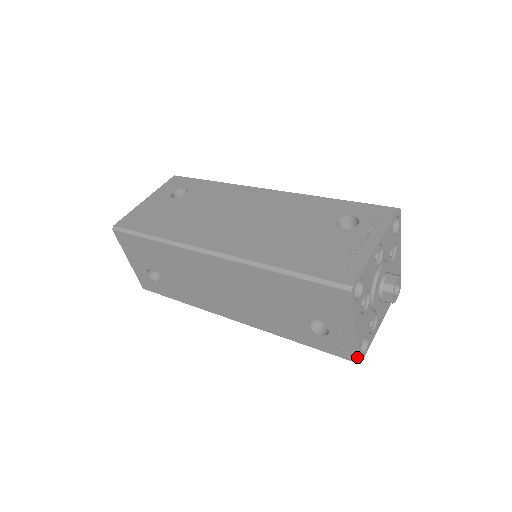
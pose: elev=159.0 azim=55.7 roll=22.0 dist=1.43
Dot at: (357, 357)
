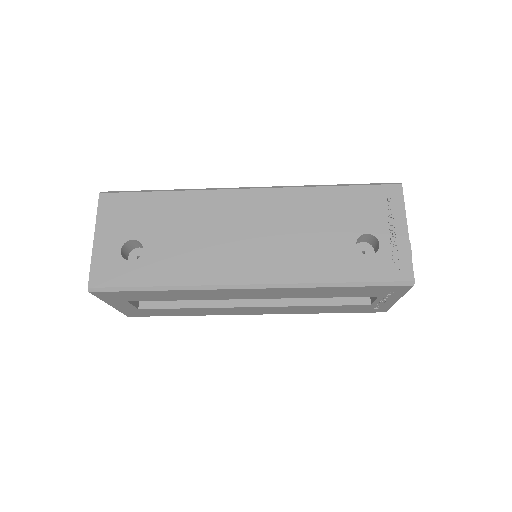
Dot at: (411, 270)
